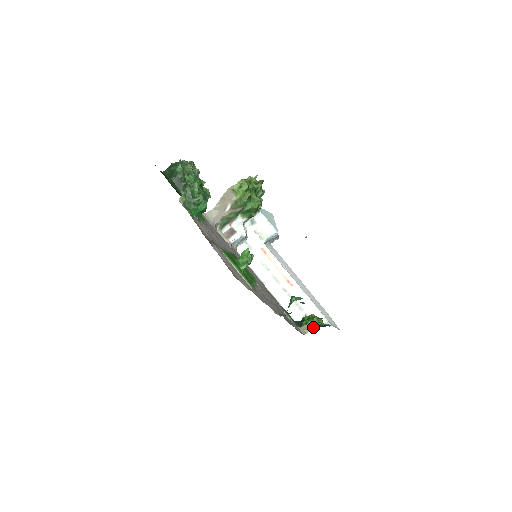
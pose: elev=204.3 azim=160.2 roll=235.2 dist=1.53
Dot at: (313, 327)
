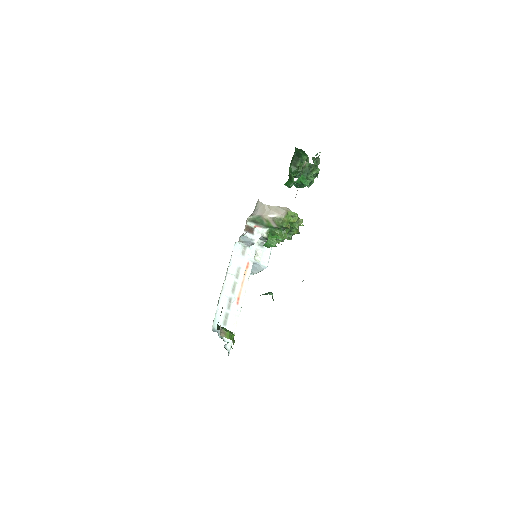
Dot at: (229, 337)
